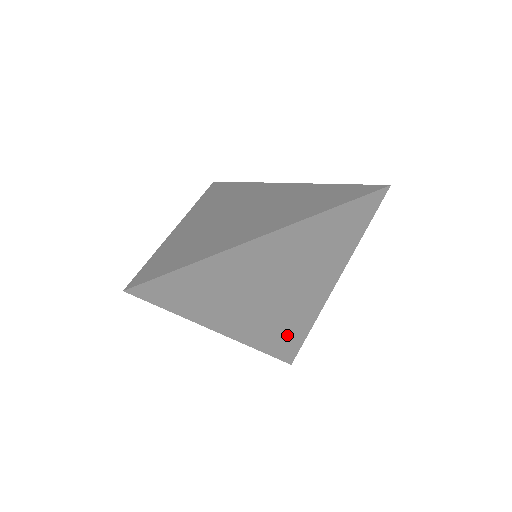
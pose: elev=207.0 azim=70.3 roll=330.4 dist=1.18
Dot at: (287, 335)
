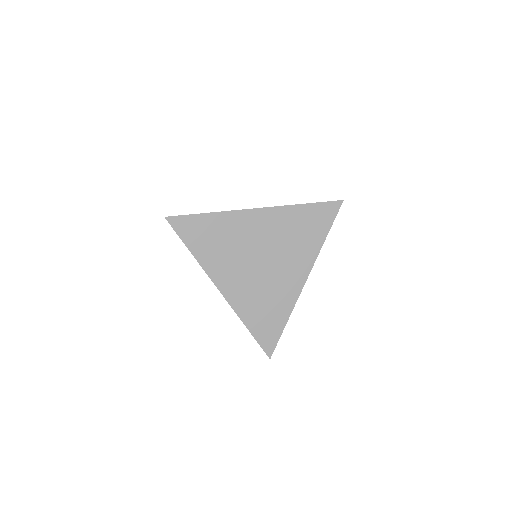
Dot at: (268, 317)
